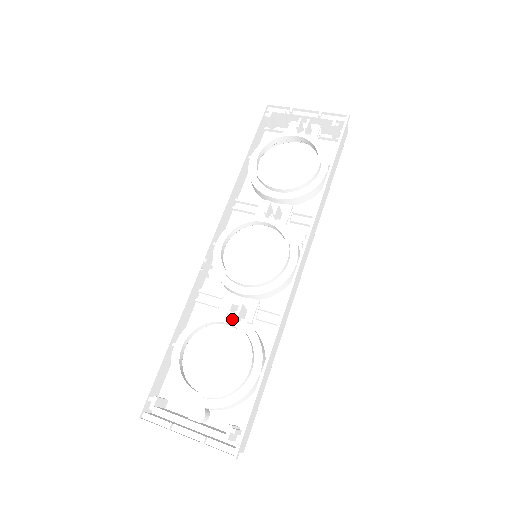
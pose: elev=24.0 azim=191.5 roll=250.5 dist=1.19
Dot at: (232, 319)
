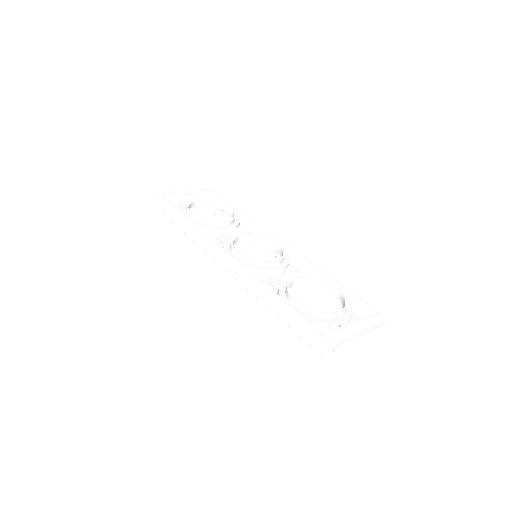
Dot at: occluded
